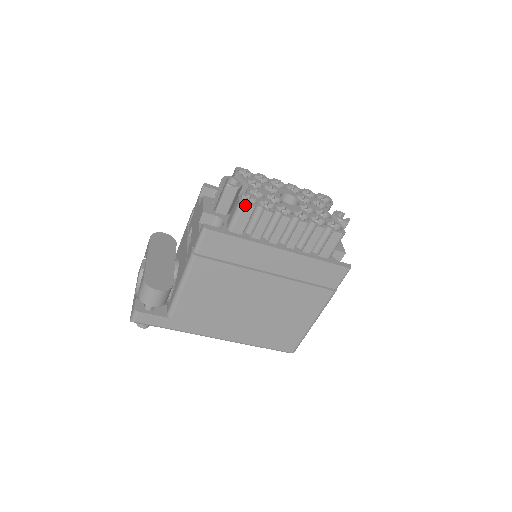
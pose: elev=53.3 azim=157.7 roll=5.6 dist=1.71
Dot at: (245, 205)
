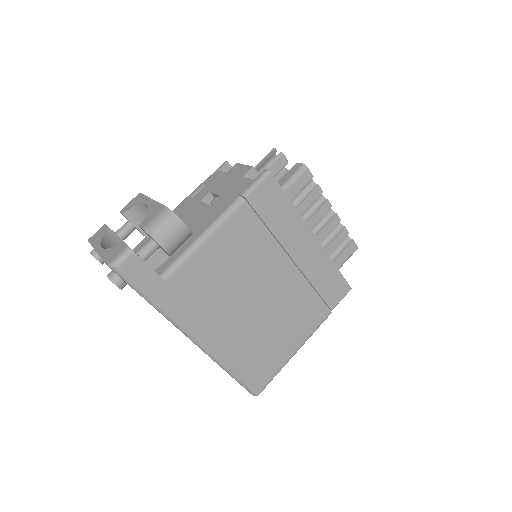
Dot at: (308, 170)
